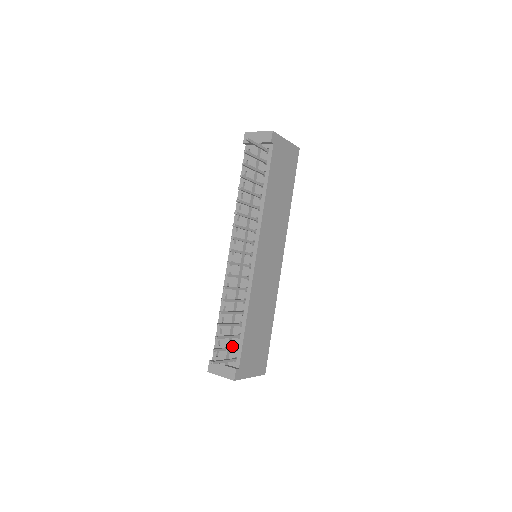
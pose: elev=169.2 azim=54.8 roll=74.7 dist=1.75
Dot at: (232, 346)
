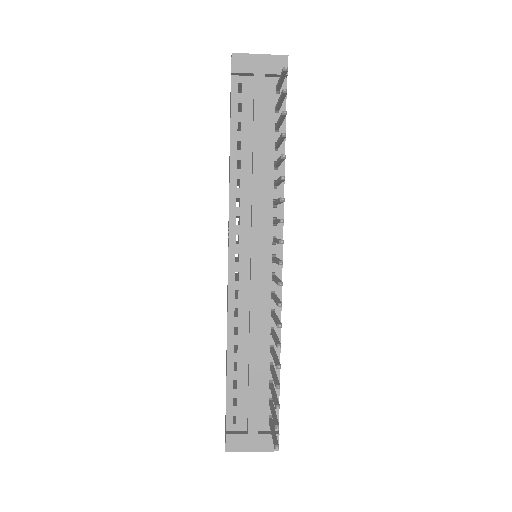
Dot at: (261, 402)
